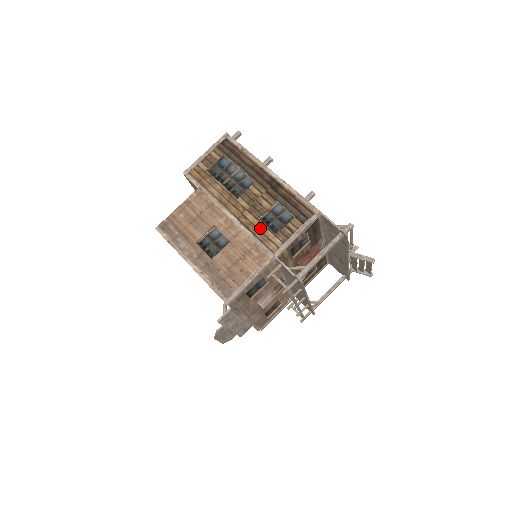
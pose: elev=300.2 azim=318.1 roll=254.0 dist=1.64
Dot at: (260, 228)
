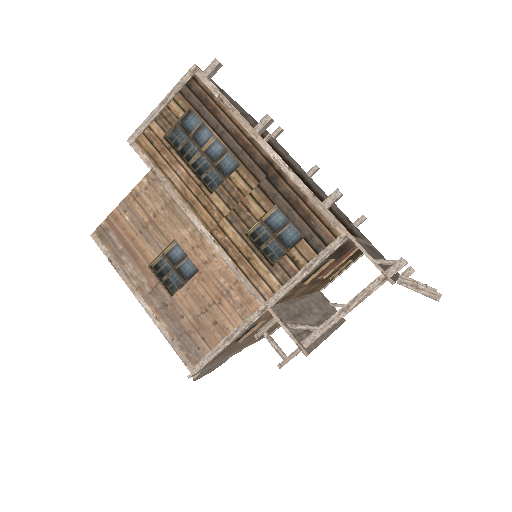
Dot at: (245, 253)
